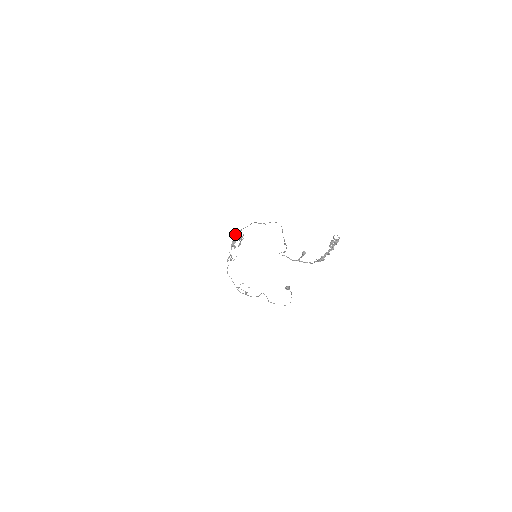
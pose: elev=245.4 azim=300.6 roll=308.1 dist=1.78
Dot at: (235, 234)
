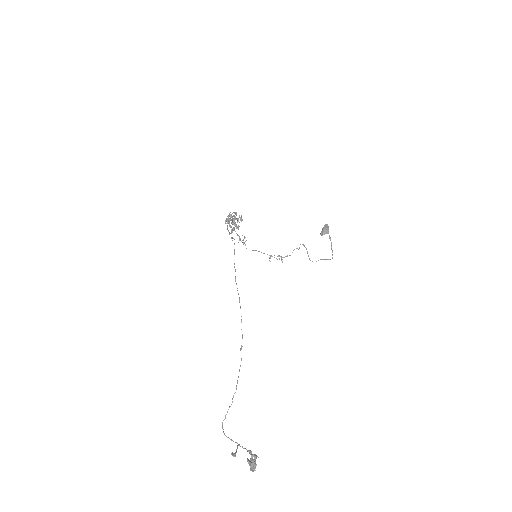
Dot at: (227, 218)
